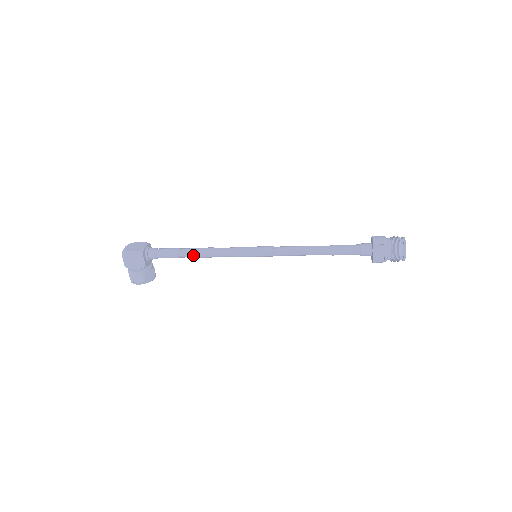
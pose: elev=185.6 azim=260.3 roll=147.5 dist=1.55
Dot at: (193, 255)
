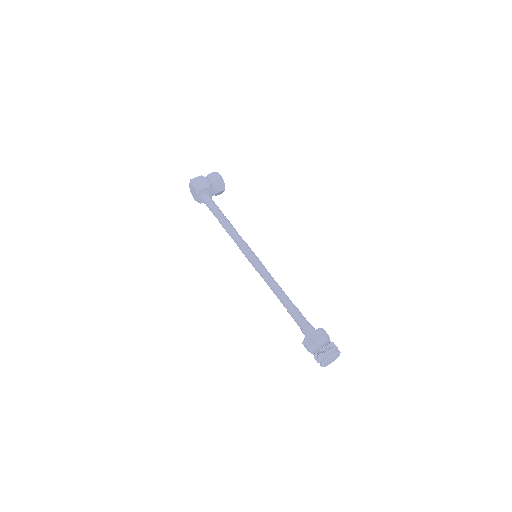
Dot at: occluded
